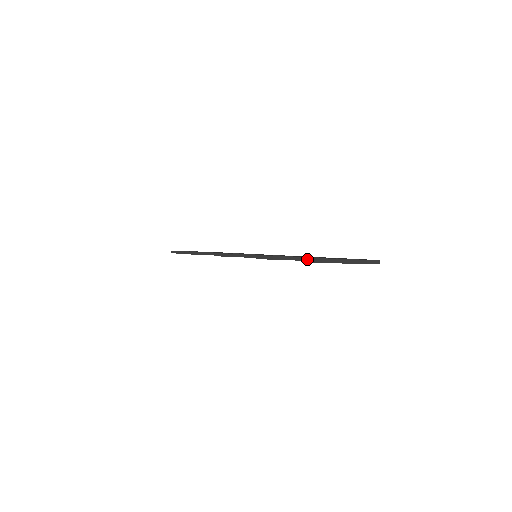
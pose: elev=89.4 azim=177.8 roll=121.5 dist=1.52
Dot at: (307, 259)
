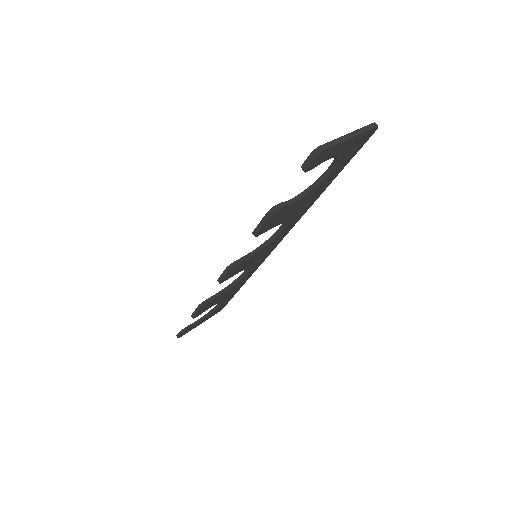
Dot at: (303, 167)
